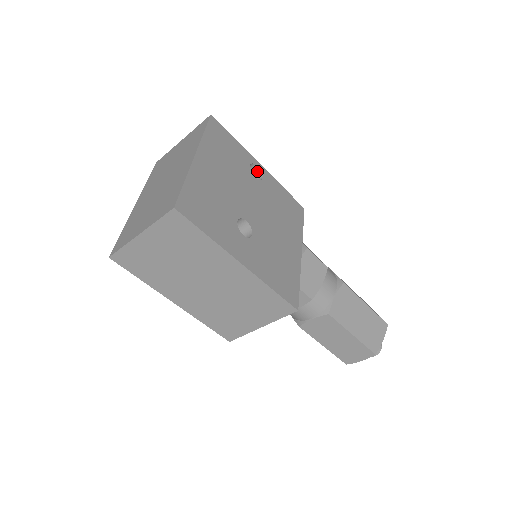
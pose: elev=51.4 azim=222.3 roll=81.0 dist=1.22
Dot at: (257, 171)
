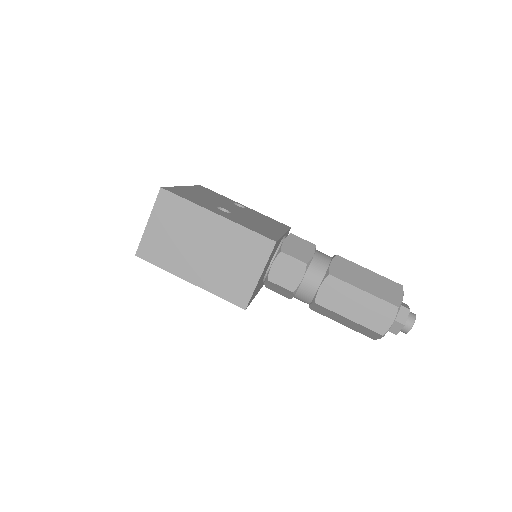
Dot at: occluded
